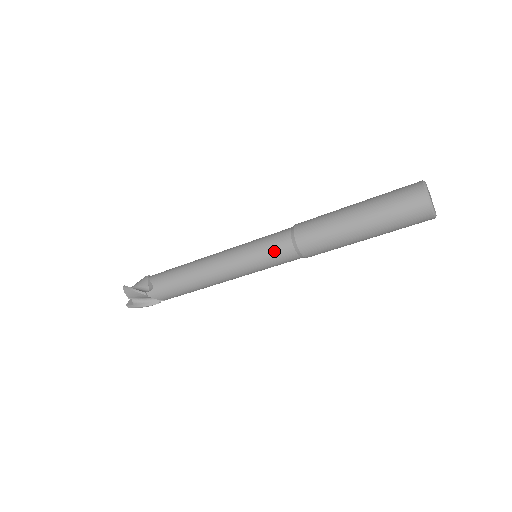
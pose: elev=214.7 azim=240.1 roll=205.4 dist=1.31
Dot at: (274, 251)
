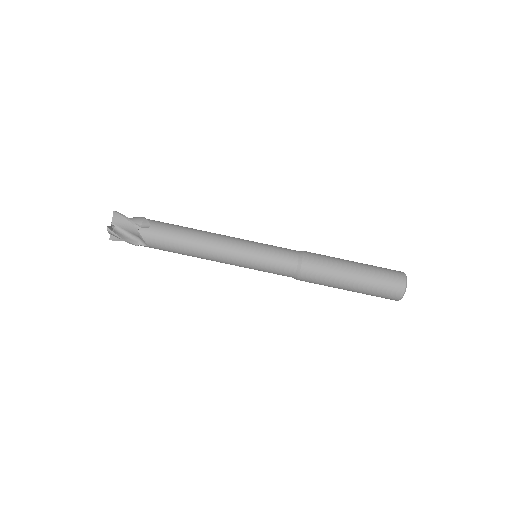
Dot at: (281, 257)
